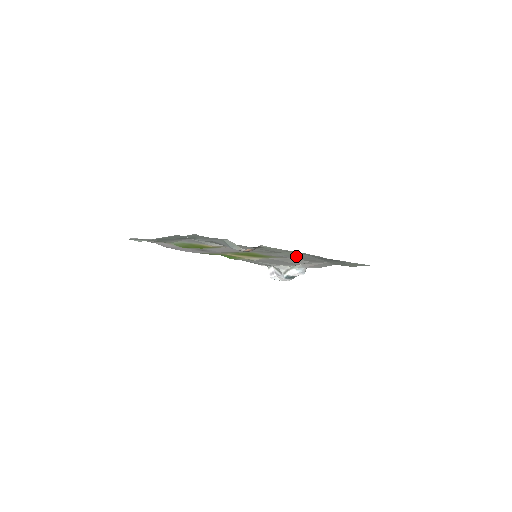
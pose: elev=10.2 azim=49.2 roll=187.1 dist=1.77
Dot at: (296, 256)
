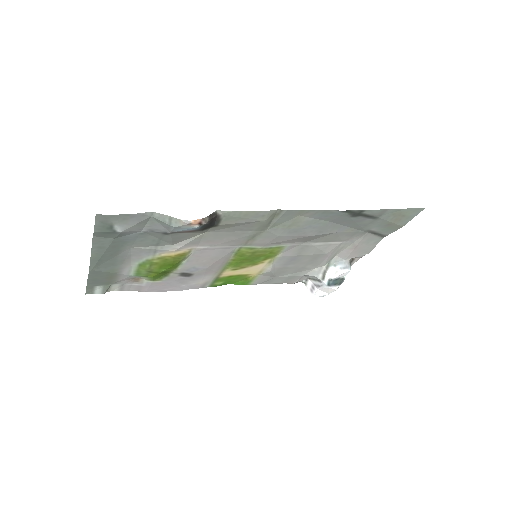
Dot at: (300, 227)
